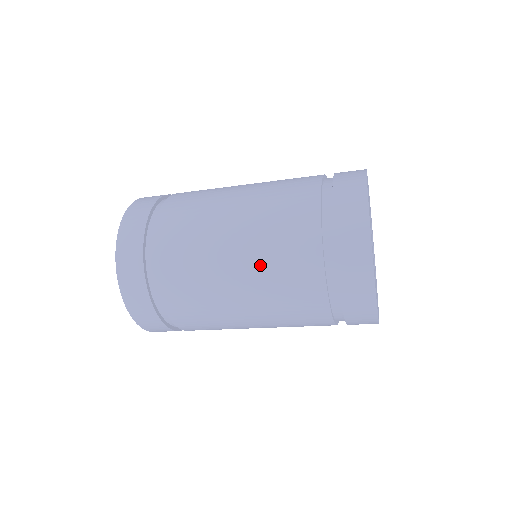
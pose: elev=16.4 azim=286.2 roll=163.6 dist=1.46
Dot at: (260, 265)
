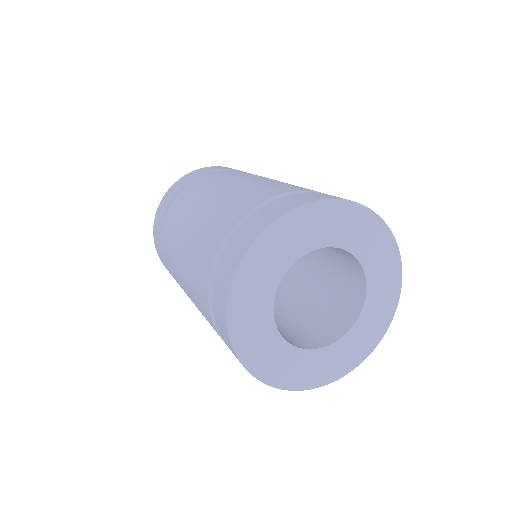
Dot at: (188, 272)
